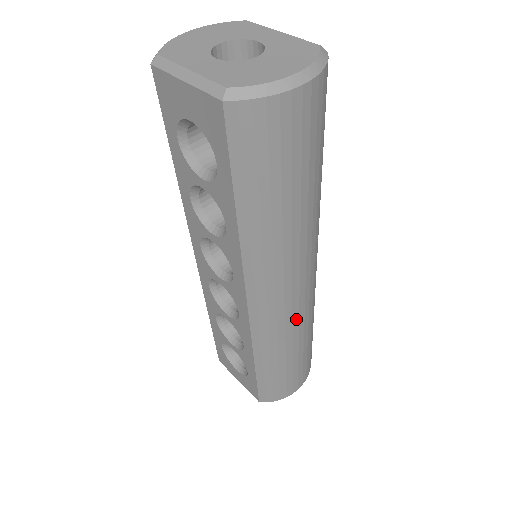
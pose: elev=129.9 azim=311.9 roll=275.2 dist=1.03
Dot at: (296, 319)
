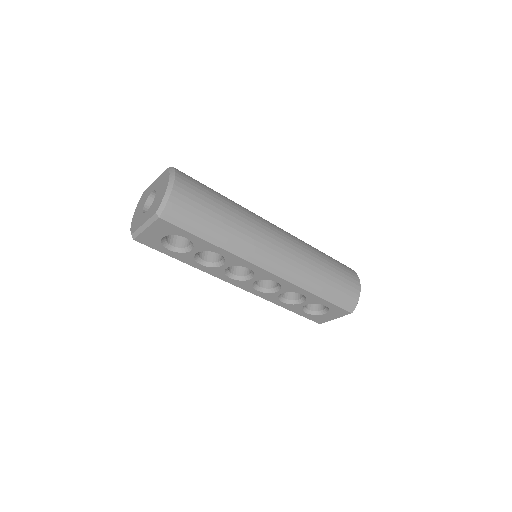
Dot at: (300, 256)
